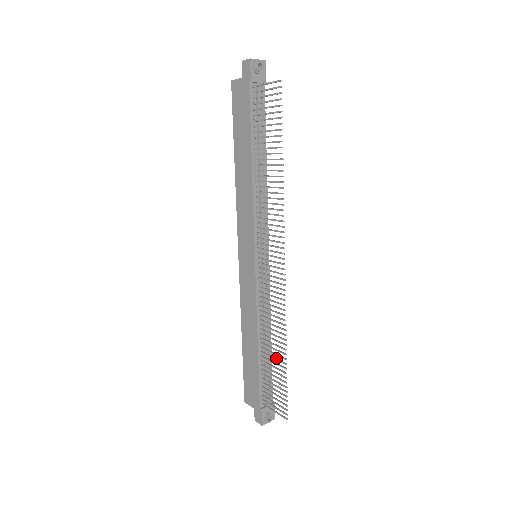
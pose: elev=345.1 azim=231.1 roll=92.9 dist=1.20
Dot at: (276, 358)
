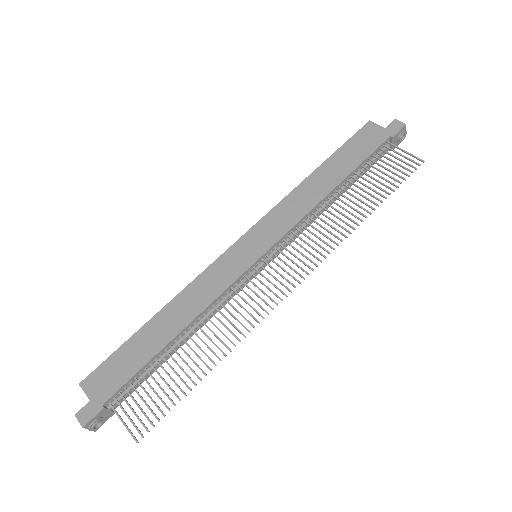
Dot at: occluded
